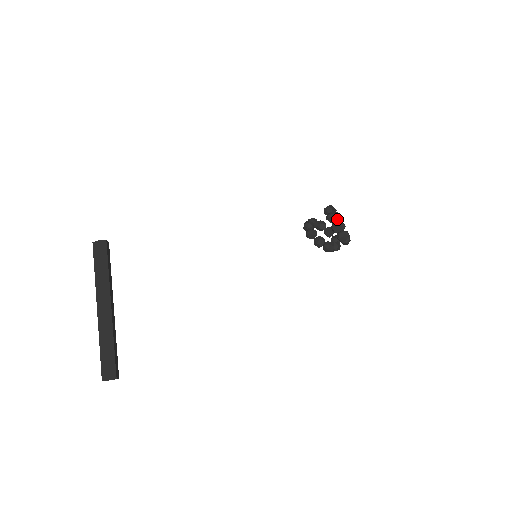
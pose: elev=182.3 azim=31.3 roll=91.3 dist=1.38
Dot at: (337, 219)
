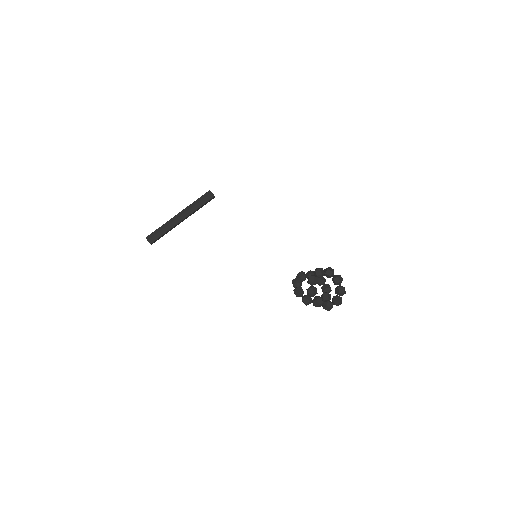
Dot at: (337, 291)
